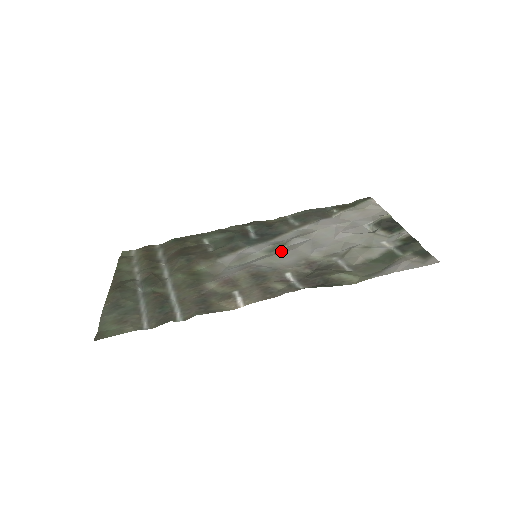
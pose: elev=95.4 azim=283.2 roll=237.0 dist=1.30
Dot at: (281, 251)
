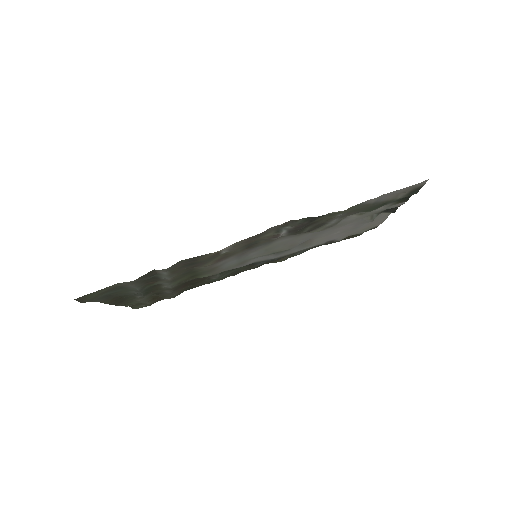
Dot at: (281, 248)
